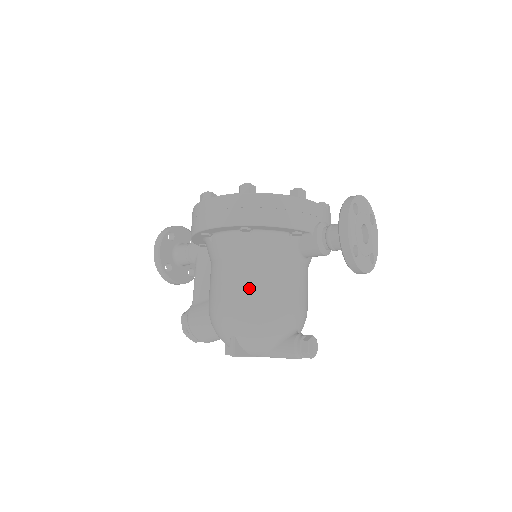
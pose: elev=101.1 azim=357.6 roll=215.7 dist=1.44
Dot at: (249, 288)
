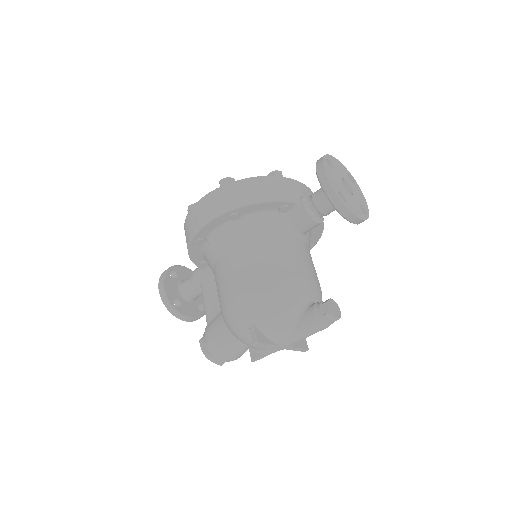
Dot at: (253, 269)
